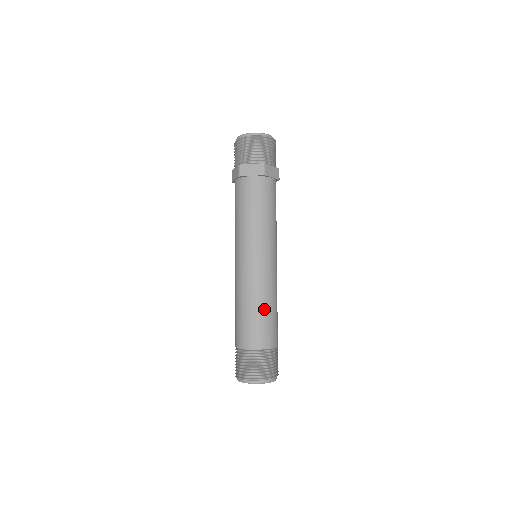
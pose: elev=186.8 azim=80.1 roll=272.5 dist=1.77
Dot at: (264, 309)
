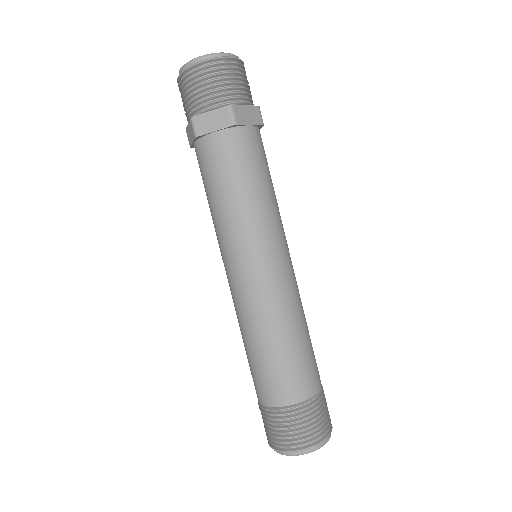
Dot at: (287, 341)
